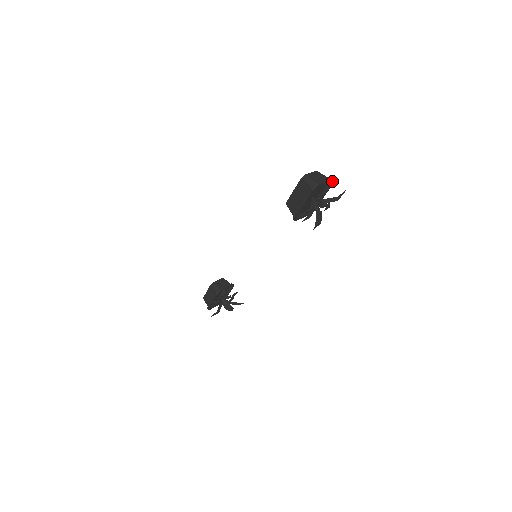
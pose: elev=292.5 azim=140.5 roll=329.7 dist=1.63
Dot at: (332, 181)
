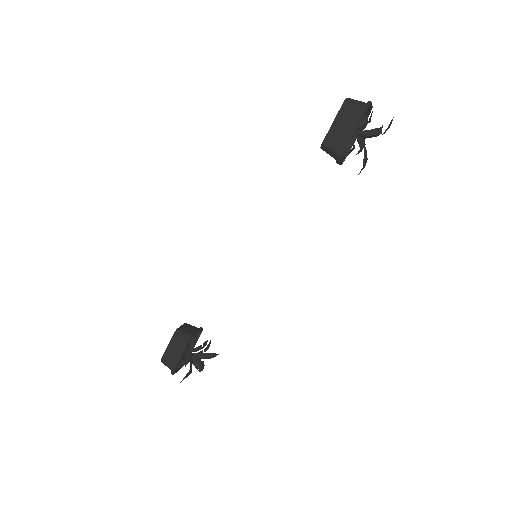
Dot at: (370, 110)
